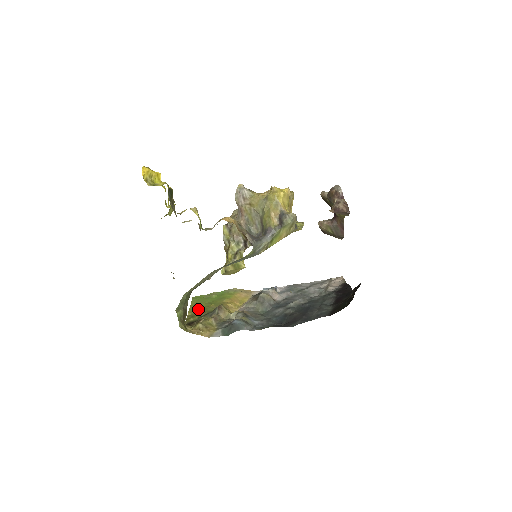
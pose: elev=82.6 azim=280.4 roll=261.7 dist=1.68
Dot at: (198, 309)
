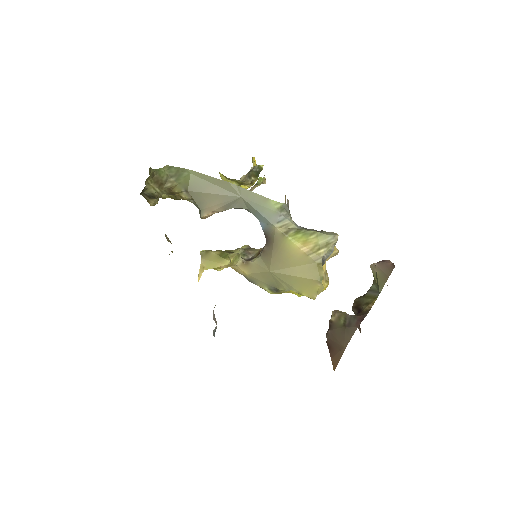
Dot at: occluded
